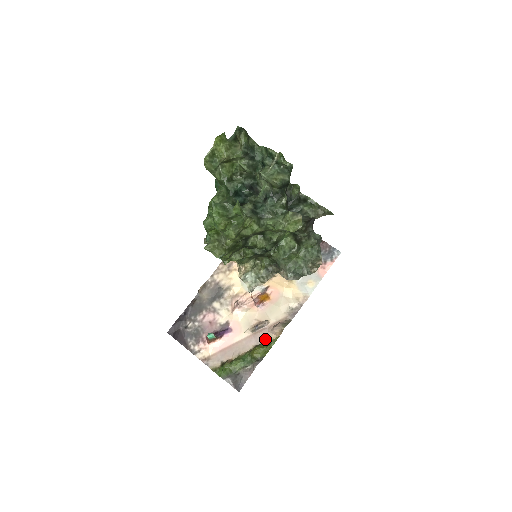
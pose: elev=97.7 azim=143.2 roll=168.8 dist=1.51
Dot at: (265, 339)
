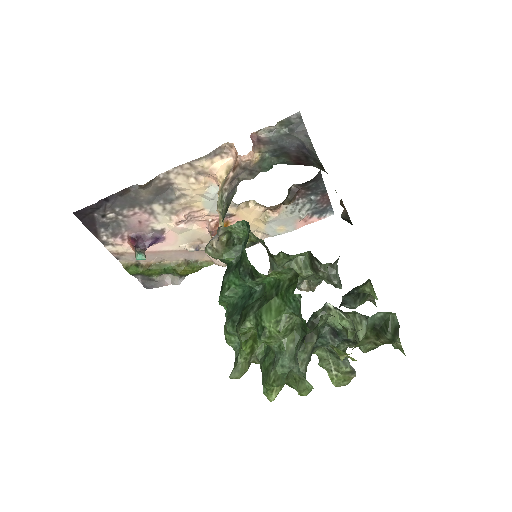
Dot at: (199, 258)
